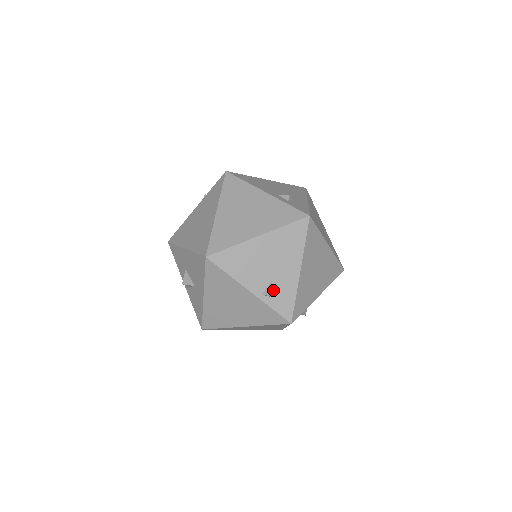
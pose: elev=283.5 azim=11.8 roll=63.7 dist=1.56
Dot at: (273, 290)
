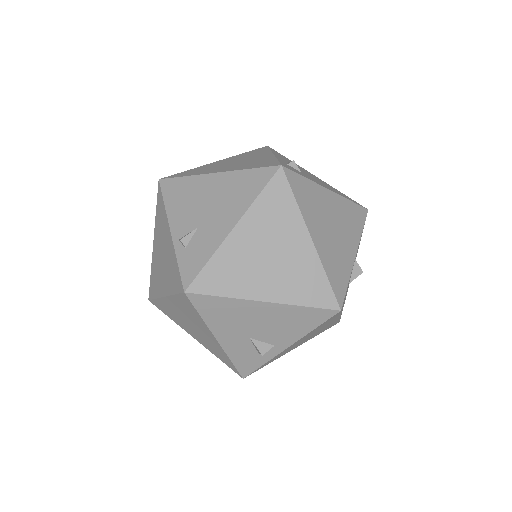
Dot at: (192, 240)
